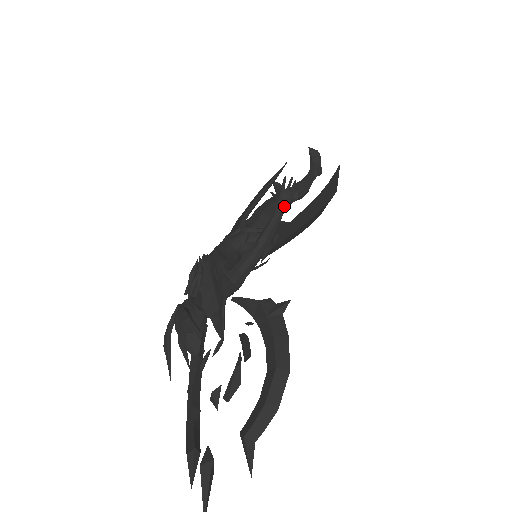
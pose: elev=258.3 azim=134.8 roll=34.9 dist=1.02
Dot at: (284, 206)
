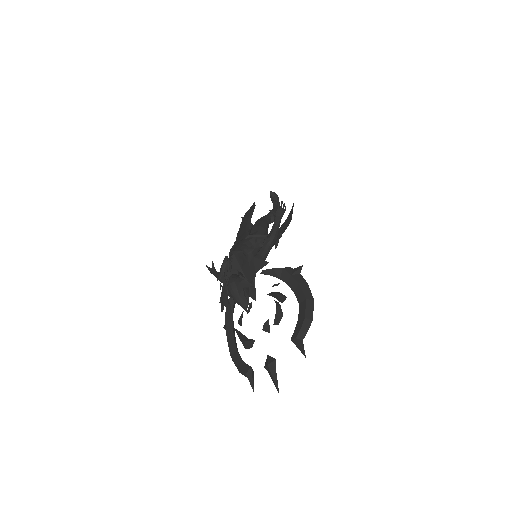
Dot at: (281, 217)
